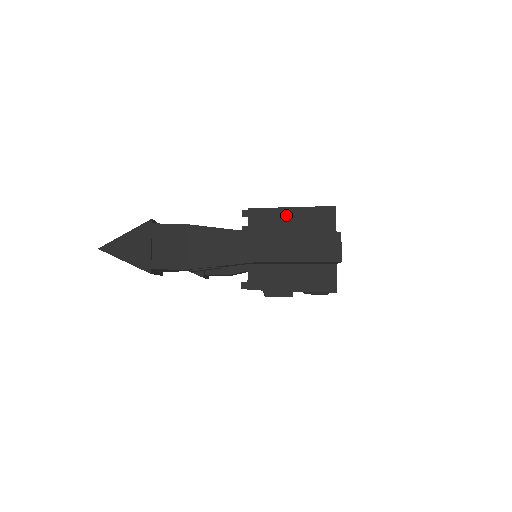
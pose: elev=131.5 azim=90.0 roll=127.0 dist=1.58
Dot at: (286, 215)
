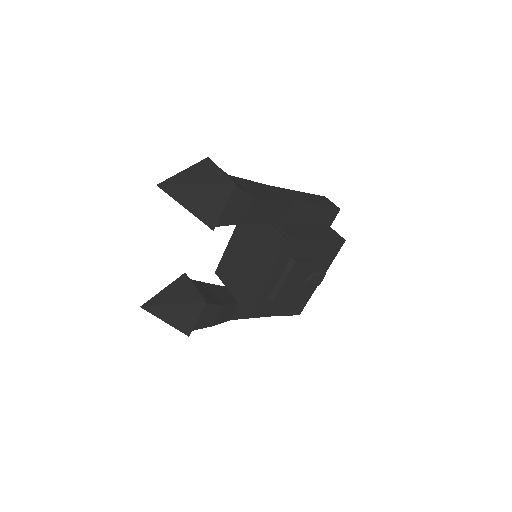
Dot at: occluded
